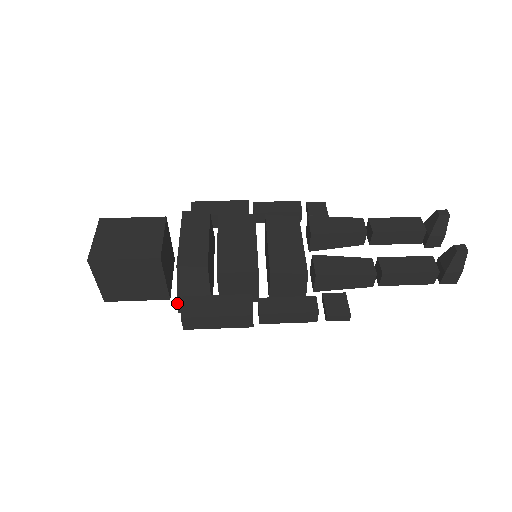
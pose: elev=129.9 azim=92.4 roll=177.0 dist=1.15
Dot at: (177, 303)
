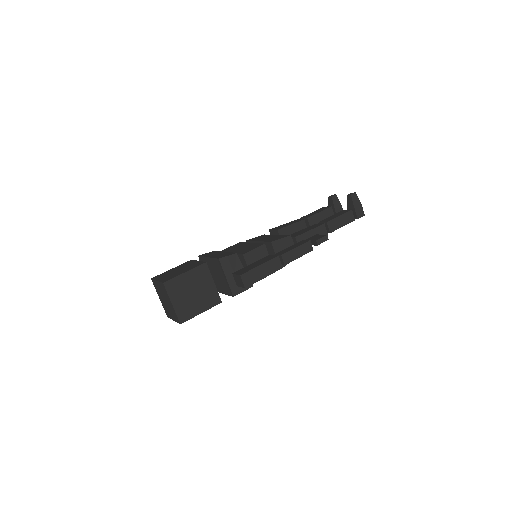
Dot at: (230, 288)
